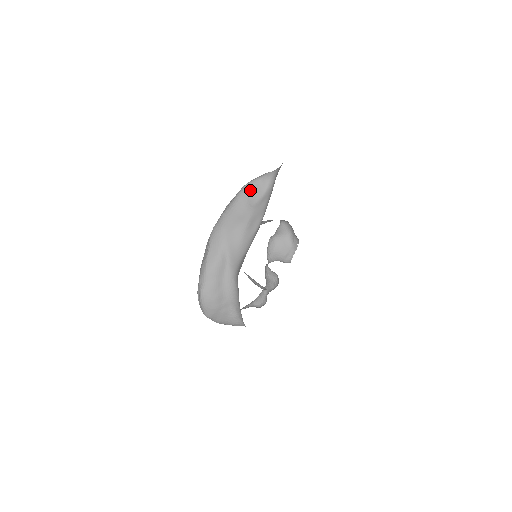
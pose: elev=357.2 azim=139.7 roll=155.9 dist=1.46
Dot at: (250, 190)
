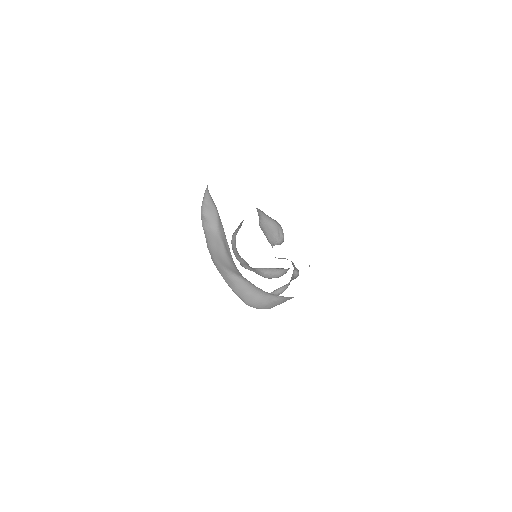
Dot at: (206, 219)
